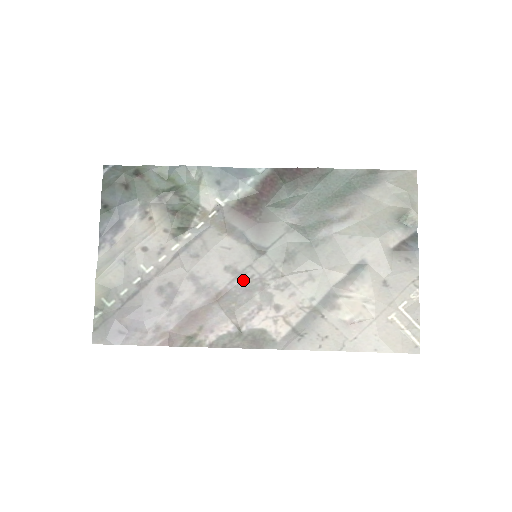
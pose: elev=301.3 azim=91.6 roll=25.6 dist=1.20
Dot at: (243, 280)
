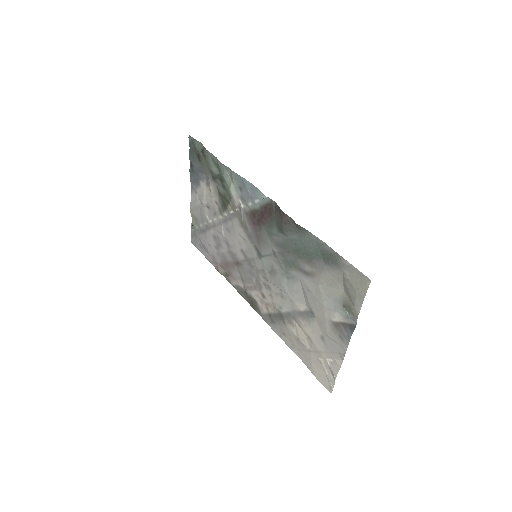
Dot at: (249, 265)
